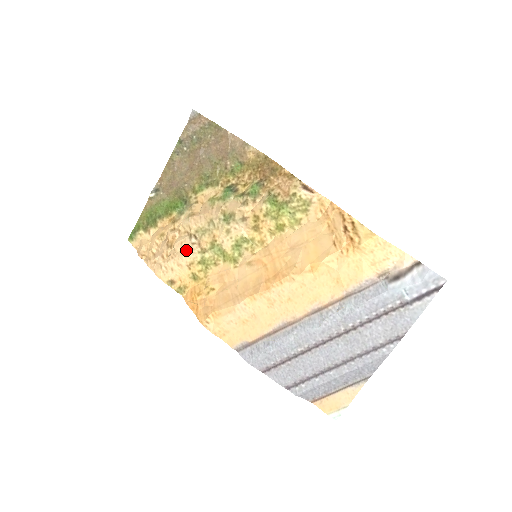
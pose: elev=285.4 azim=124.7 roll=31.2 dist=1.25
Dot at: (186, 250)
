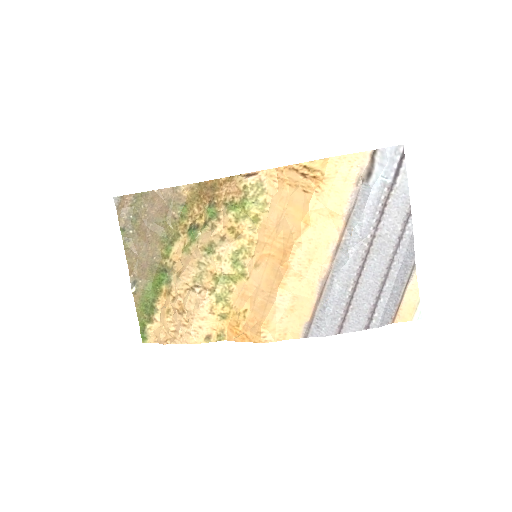
Dot at: (198, 302)
